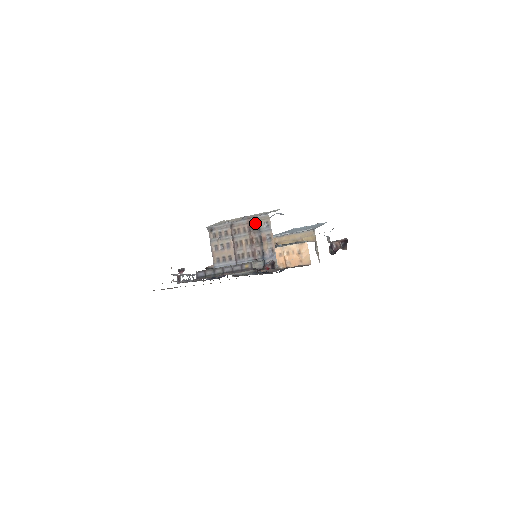
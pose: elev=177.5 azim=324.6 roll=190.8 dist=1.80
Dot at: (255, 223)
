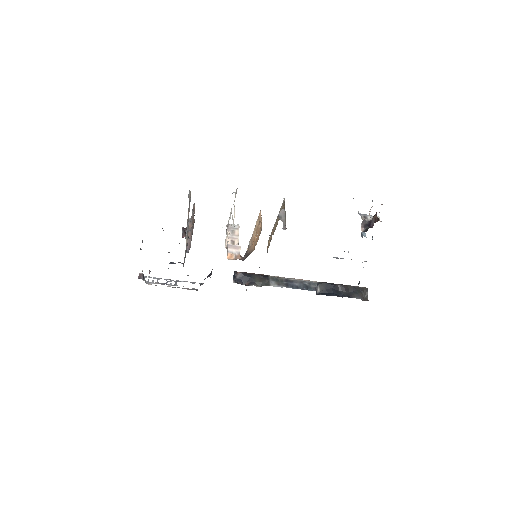
Dot at: occluded
